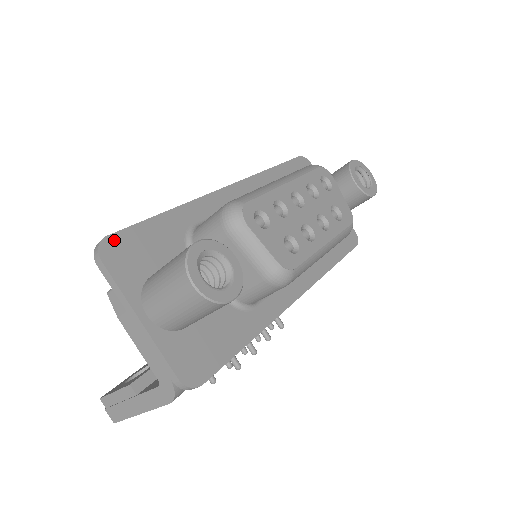
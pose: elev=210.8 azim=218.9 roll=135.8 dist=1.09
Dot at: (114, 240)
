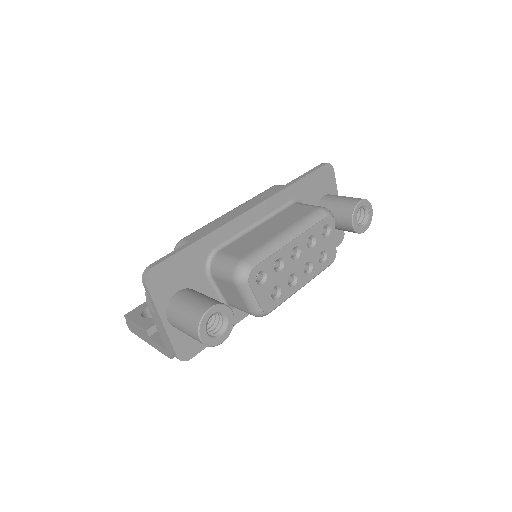
Dot at: (157, 269)
